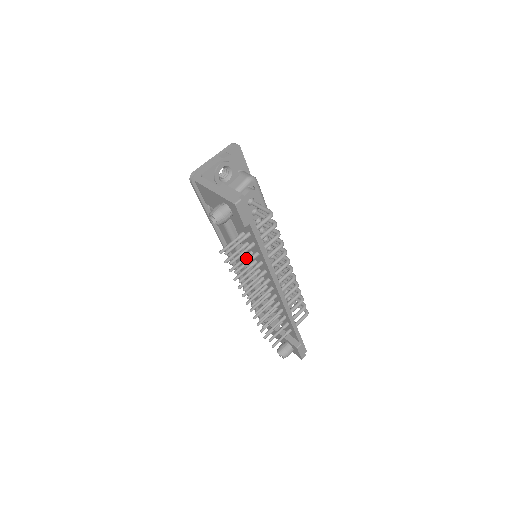
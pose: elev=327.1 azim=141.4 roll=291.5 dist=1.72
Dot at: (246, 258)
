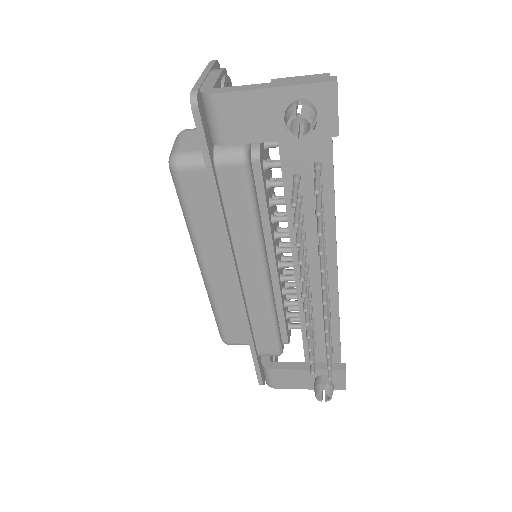
Dot at: (302, 223)
